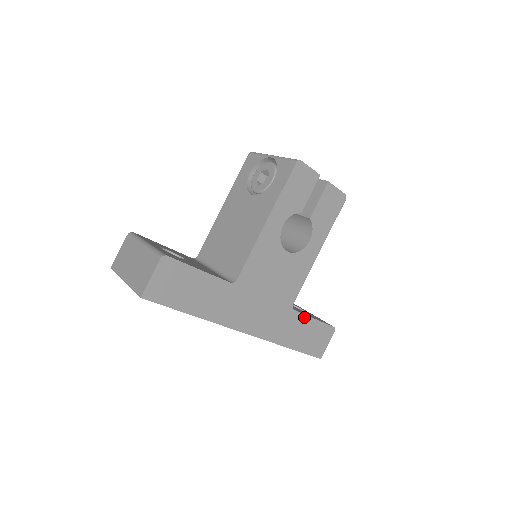
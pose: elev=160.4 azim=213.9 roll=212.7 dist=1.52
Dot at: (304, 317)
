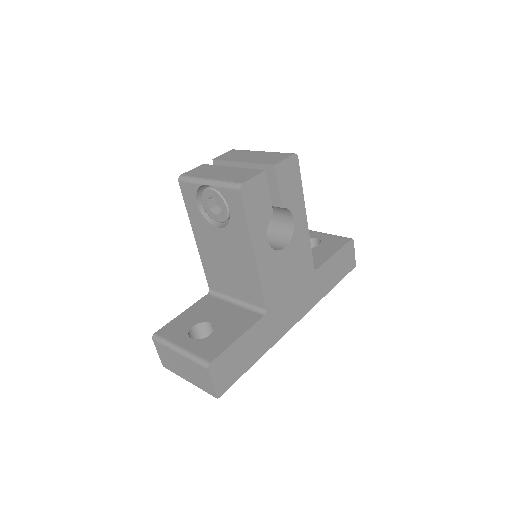
Dot at: (327, 263)
